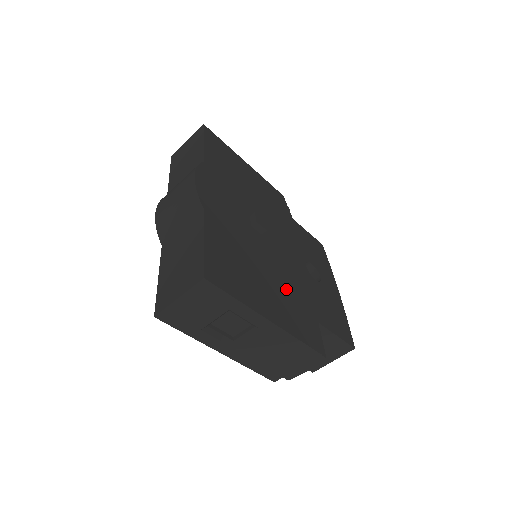
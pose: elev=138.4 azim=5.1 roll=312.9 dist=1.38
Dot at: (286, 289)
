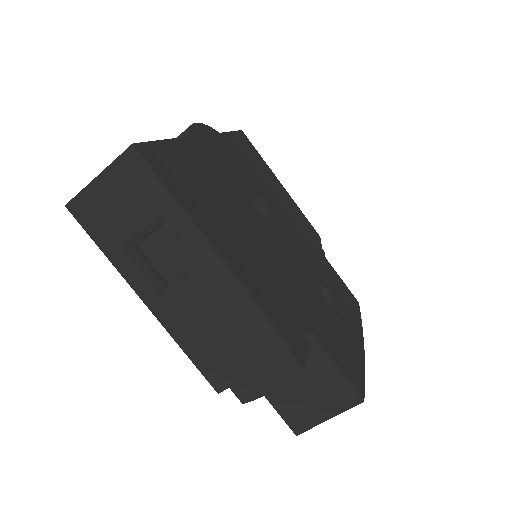
Dot at: (271, 266)
